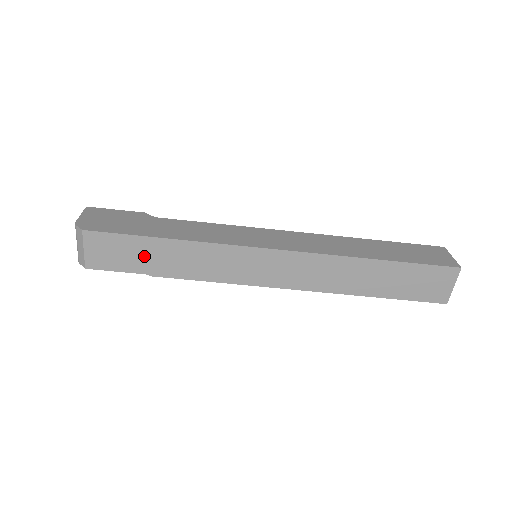
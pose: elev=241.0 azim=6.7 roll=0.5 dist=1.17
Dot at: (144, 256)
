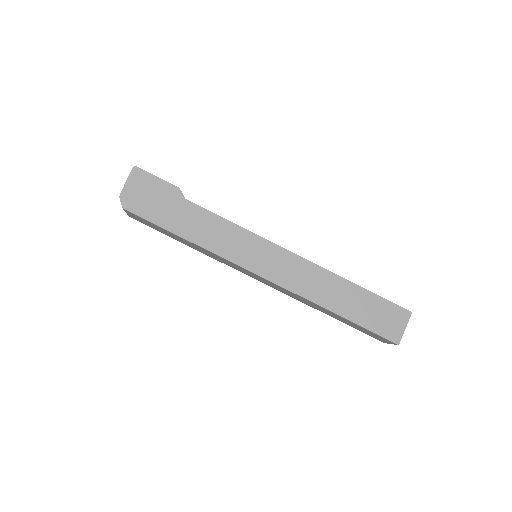
Dot at: (168, 233)
